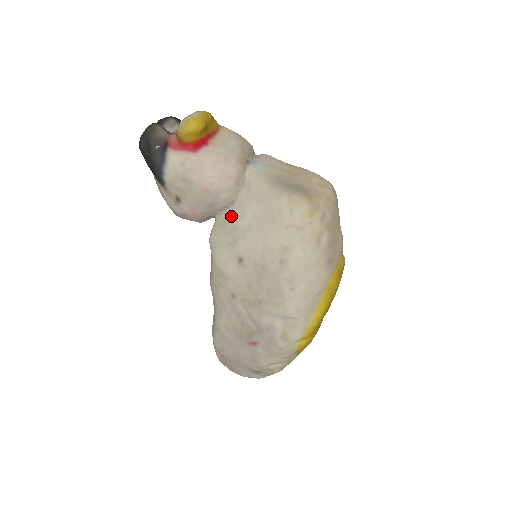
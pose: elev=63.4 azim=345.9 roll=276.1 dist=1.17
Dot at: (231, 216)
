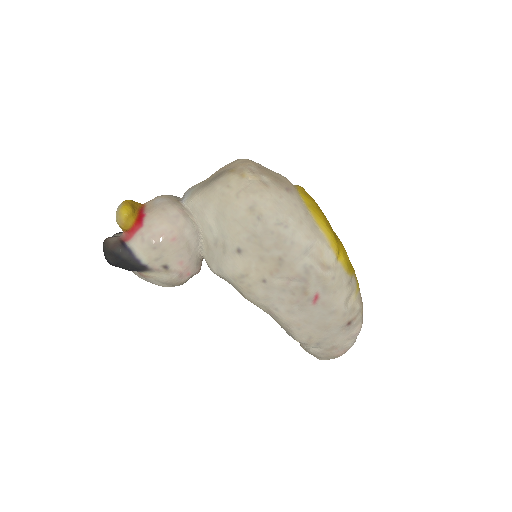
Dot at: (206, 240)
